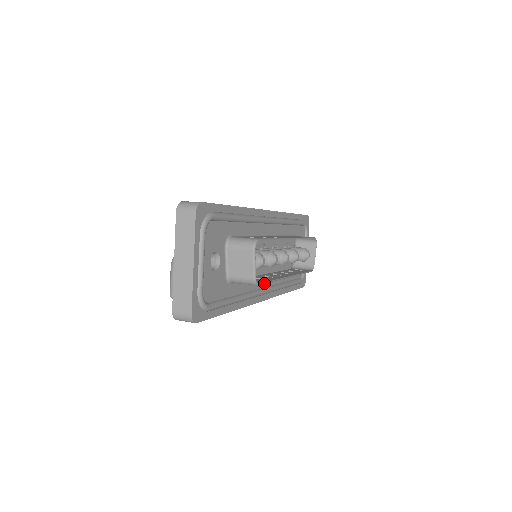
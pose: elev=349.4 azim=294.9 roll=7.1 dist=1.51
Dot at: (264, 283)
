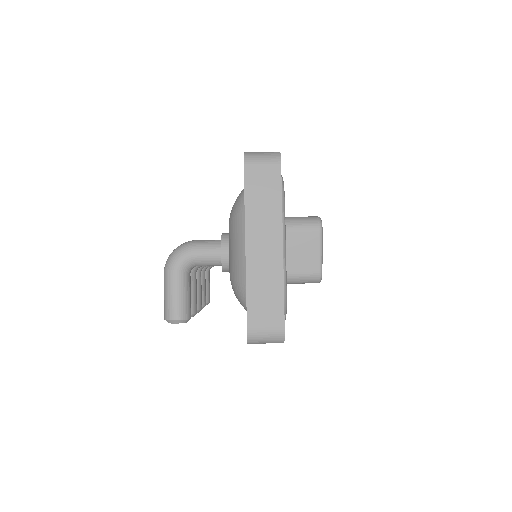
Dot at: occluded
